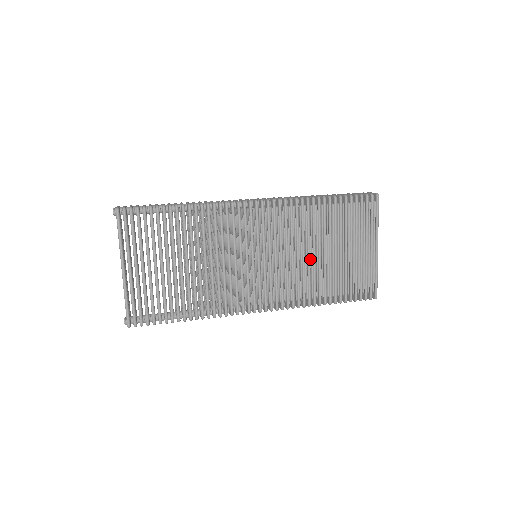
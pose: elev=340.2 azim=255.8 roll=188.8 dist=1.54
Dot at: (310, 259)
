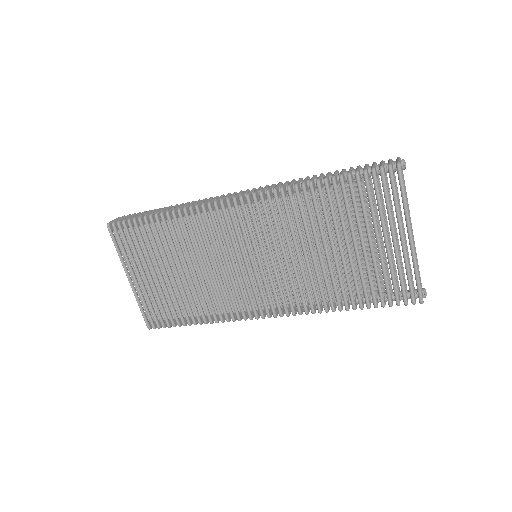
Dot at: (322, 256)
